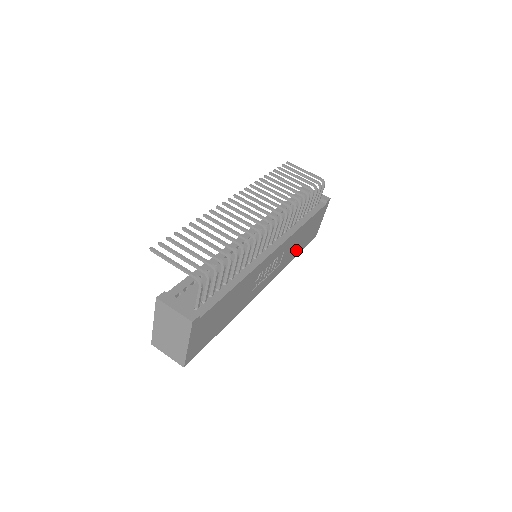
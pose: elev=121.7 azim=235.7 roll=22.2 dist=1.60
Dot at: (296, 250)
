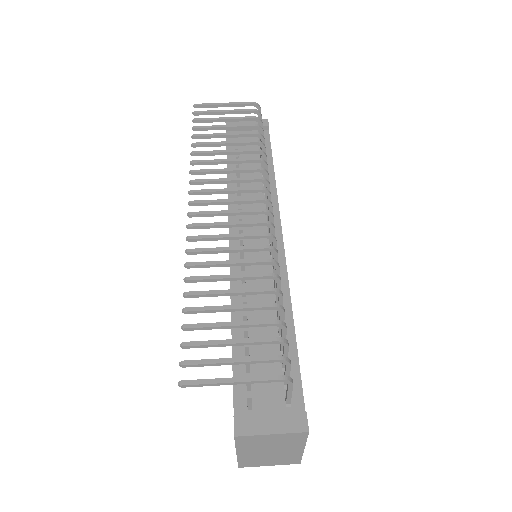
Dot at: occluded
